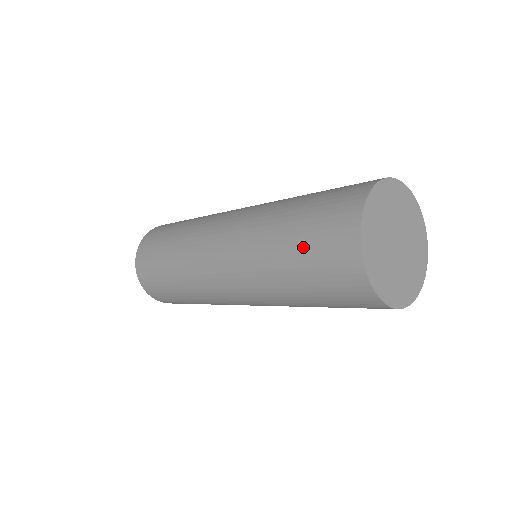
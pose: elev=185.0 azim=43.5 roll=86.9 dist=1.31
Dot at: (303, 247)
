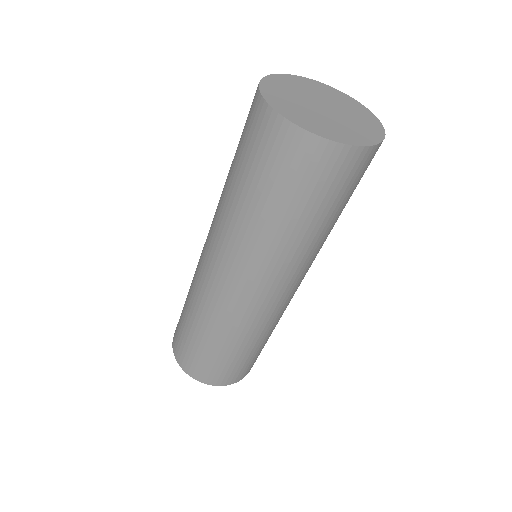
Dot at: (265, 185)
